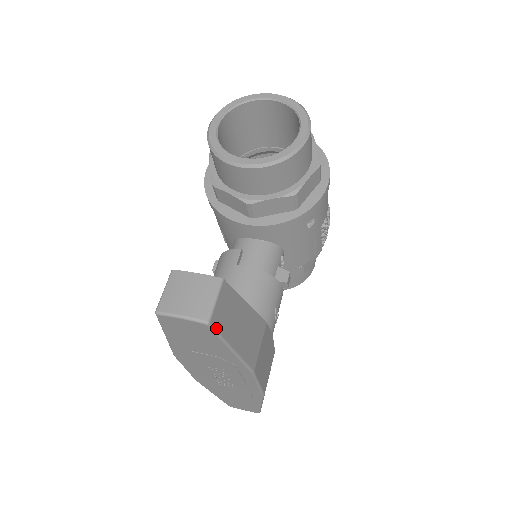
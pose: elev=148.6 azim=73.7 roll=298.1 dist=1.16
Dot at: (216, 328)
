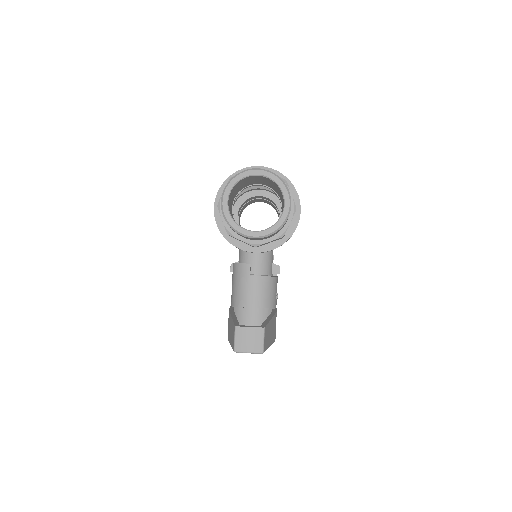
Dot at: (265, 350)
